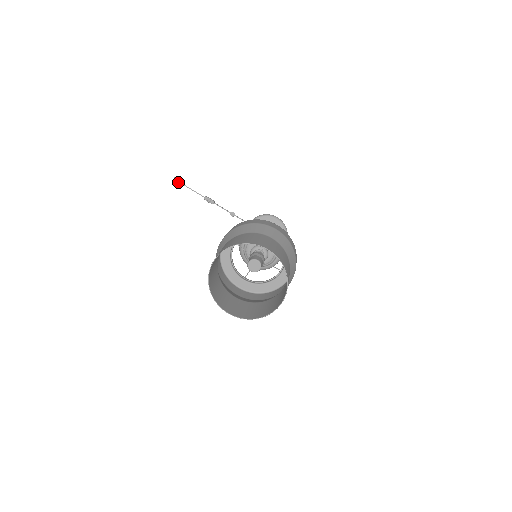
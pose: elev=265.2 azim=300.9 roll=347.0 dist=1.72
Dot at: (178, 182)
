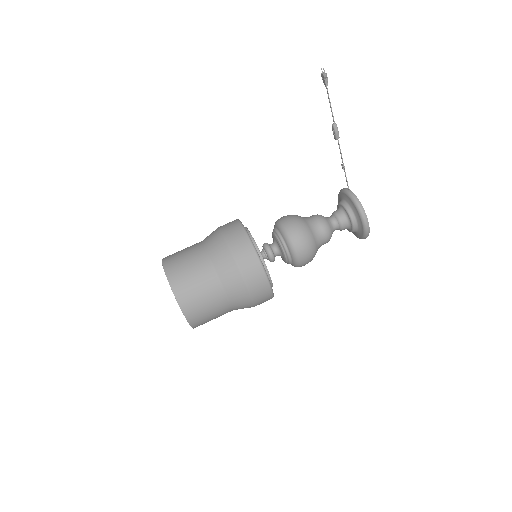
Dot at: (323, 79)
